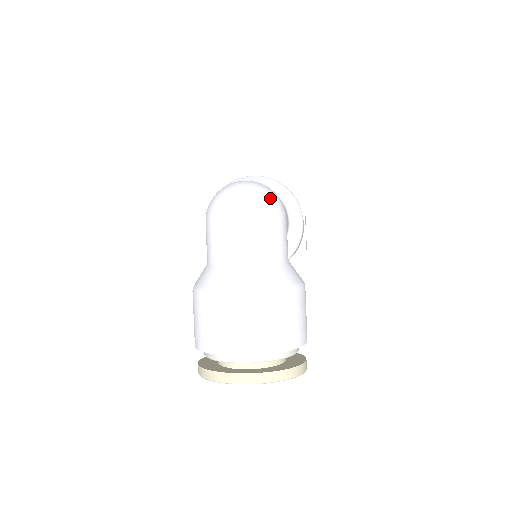
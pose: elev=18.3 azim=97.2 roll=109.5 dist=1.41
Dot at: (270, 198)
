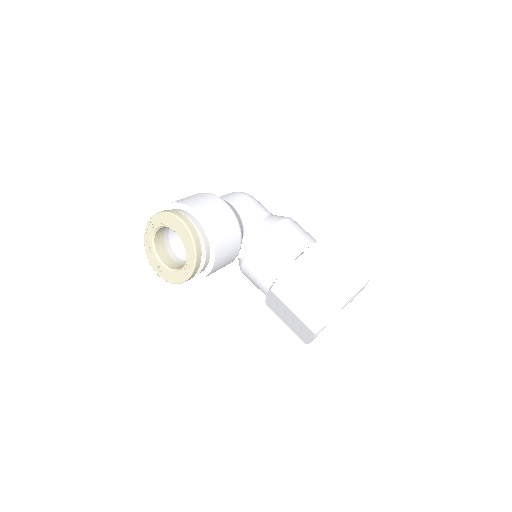
Dot at: occluded
